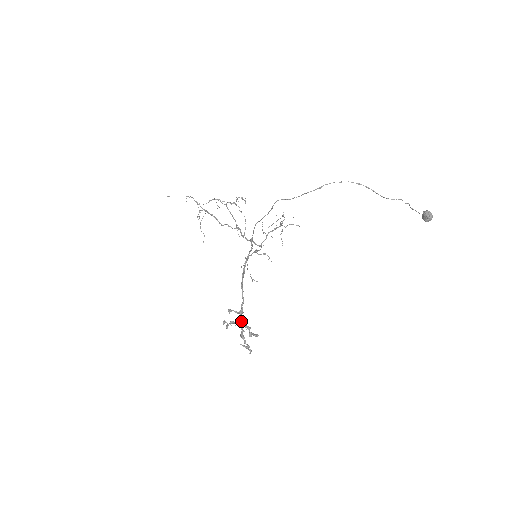
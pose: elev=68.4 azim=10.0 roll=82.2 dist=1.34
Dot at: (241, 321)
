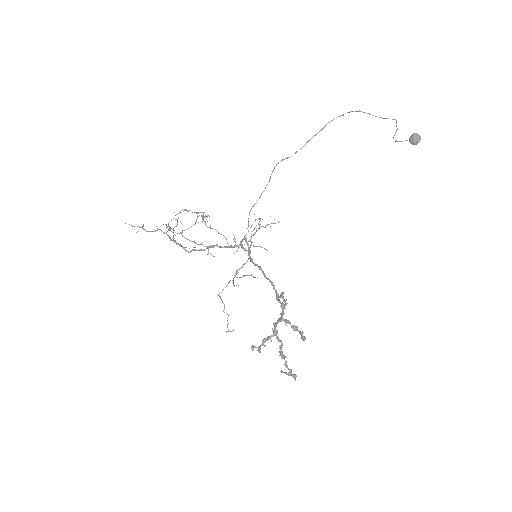
Dot at: (285, 320)
